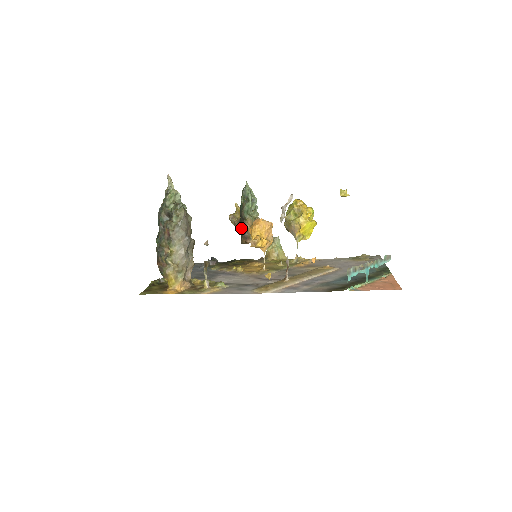
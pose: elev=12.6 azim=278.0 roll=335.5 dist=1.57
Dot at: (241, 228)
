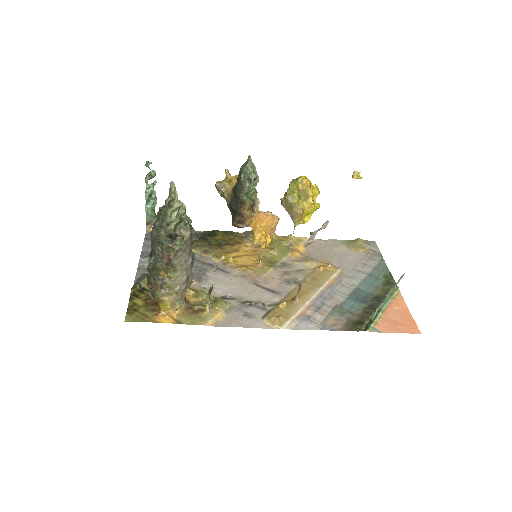
Dot at: (235, 210)
